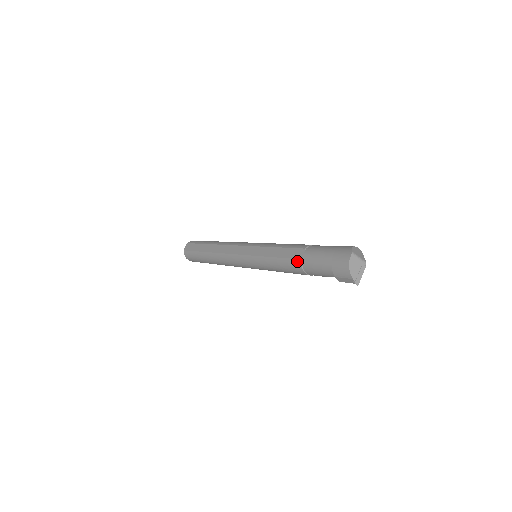
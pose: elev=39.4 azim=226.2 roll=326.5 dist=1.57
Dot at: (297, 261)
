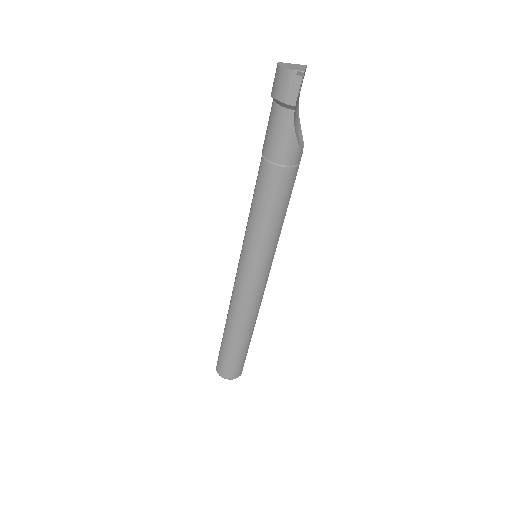
Dot at: (261, 164)
